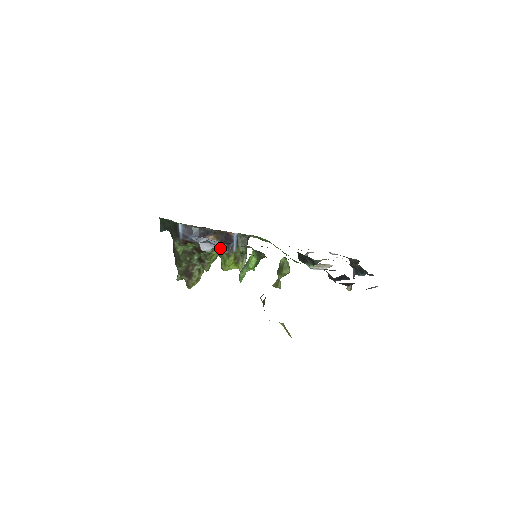
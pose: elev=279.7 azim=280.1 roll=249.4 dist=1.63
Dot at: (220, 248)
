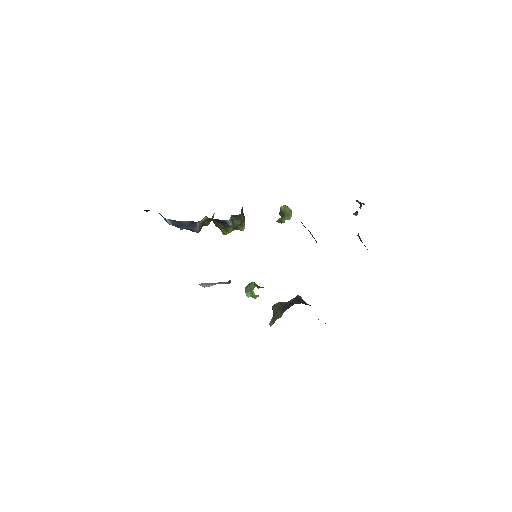
Dot at: (221, 283)
